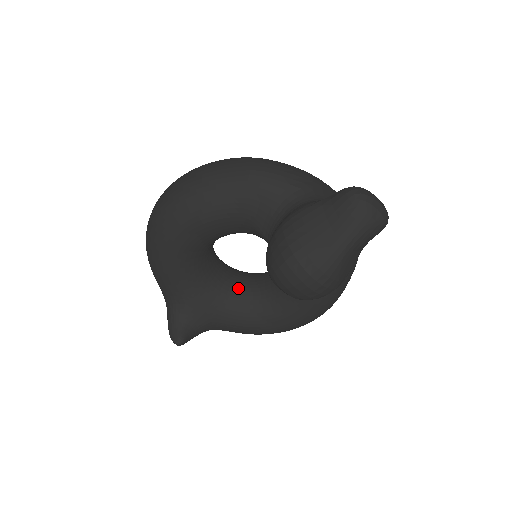
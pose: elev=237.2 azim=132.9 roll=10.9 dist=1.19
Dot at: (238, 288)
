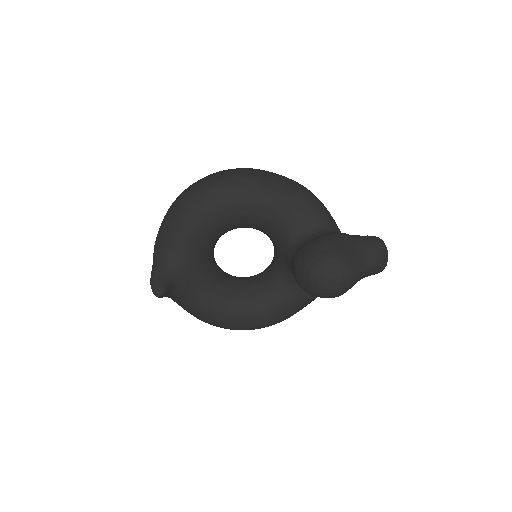
Dot at: (219, 275)
